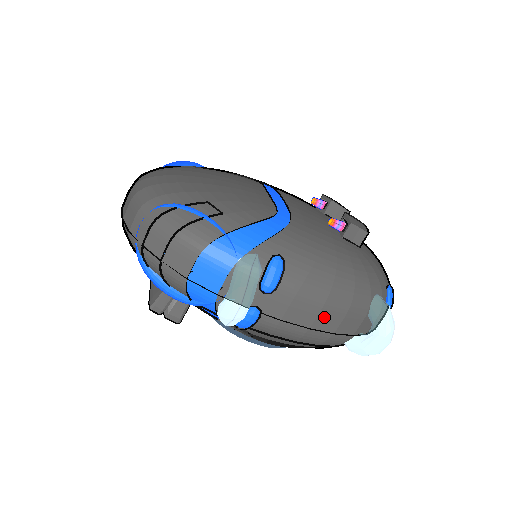
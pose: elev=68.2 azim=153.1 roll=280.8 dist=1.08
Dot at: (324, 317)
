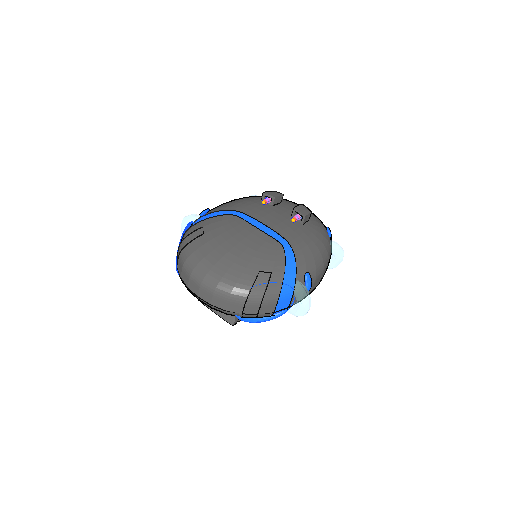
Dot at: occluded
